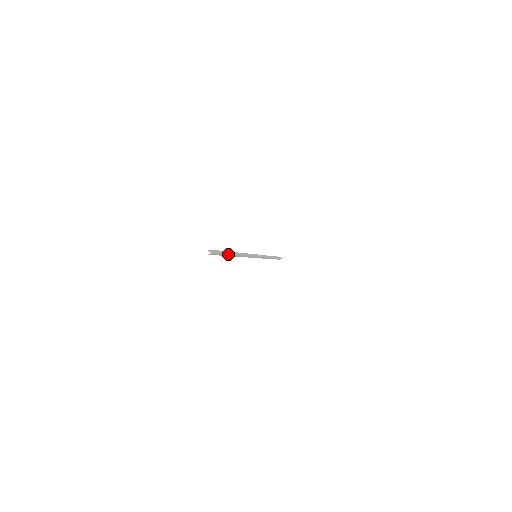
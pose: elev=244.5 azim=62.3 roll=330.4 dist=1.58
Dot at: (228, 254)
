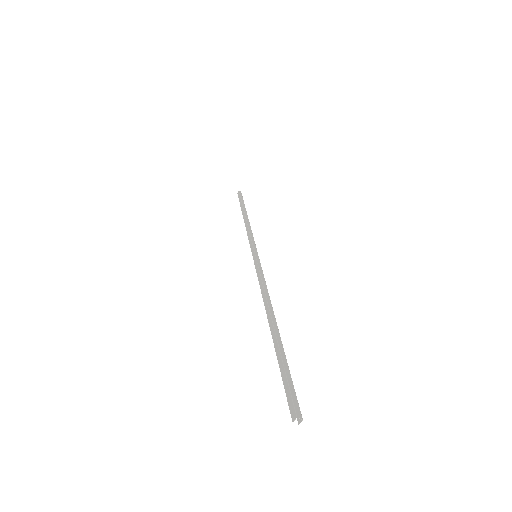
Dot at: (283, 351)
